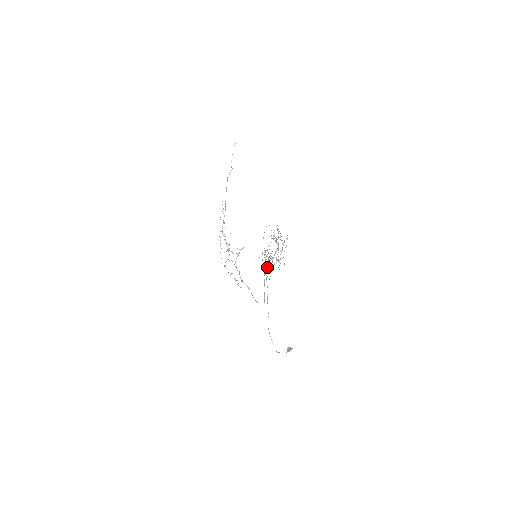
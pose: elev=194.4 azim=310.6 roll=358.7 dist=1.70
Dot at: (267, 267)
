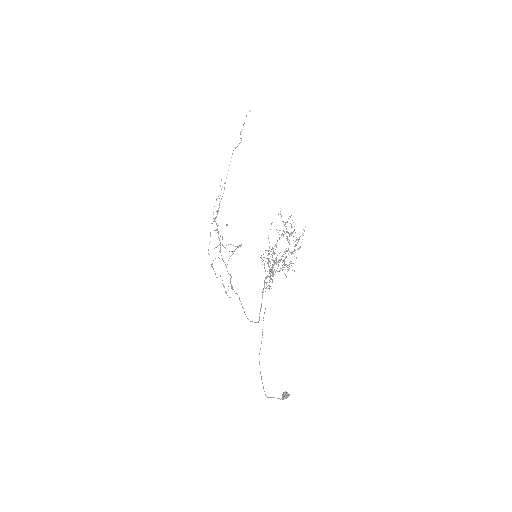
Dot at: (269, 273)
